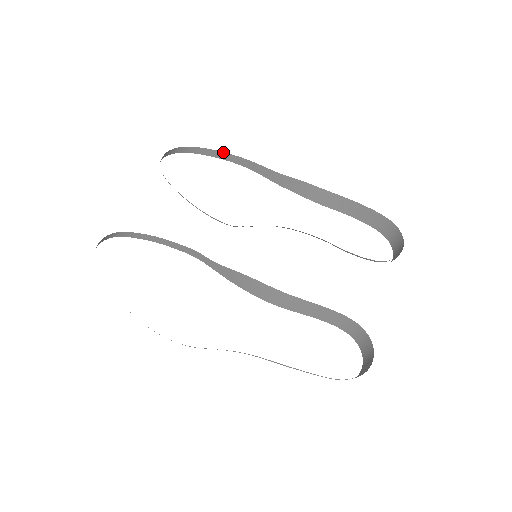
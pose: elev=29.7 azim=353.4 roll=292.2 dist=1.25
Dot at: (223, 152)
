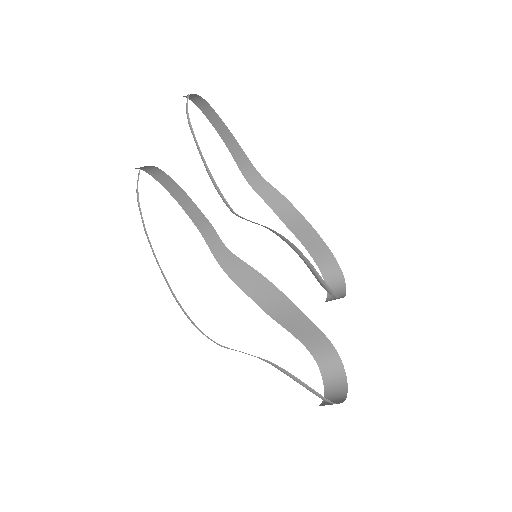
Dot at: (226, 126)
